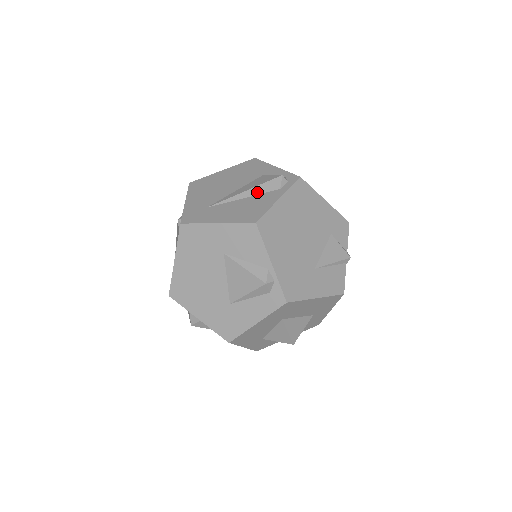
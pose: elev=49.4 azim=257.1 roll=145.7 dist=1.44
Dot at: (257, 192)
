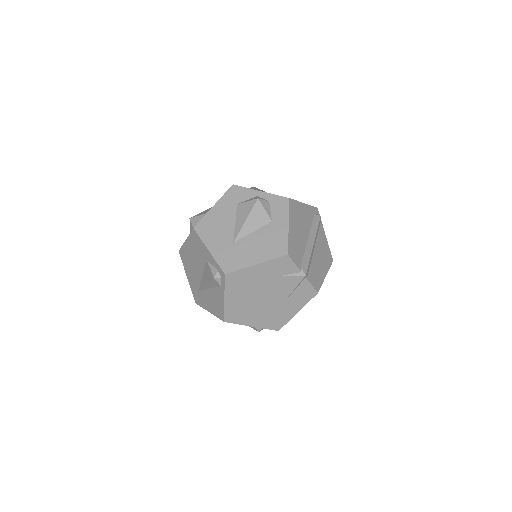
Dot at: (212, 286)
